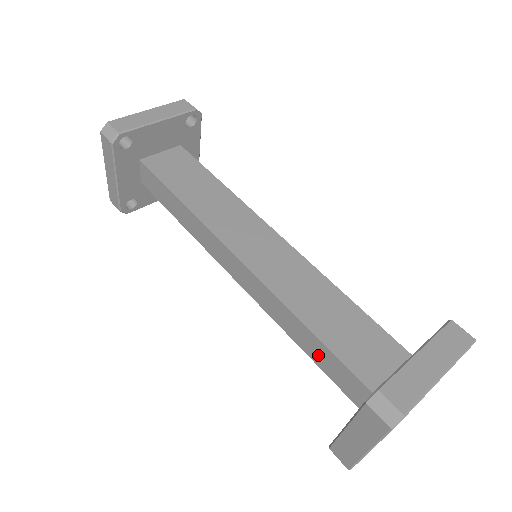
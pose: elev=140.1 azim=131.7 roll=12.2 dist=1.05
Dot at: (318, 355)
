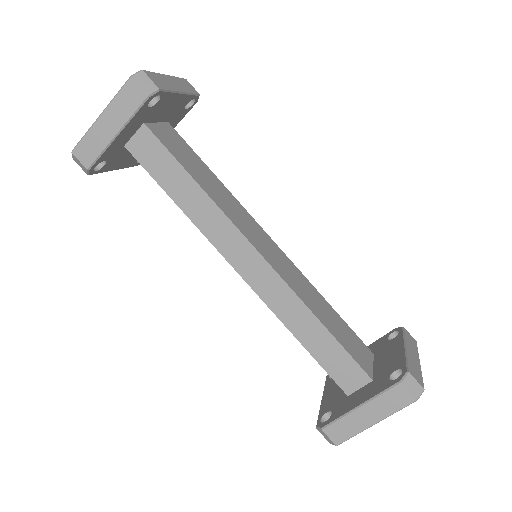
Dot at: (322, 349)
